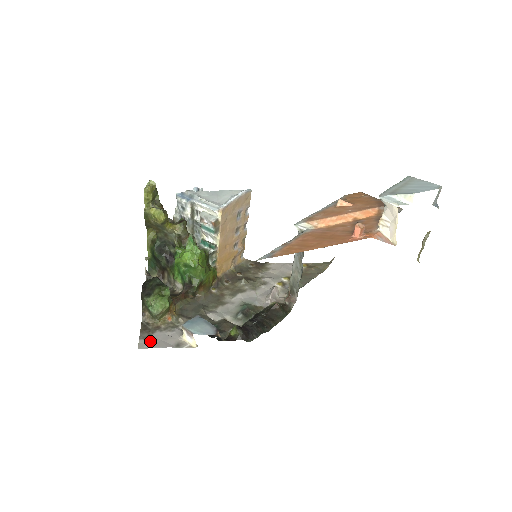
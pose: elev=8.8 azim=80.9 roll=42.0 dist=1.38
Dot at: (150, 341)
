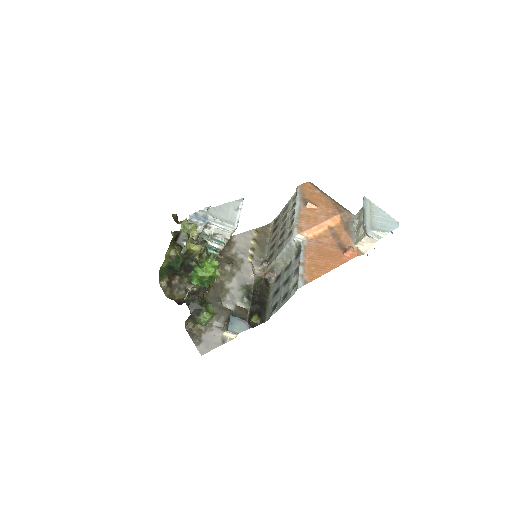
Dot at: (205, 346)
